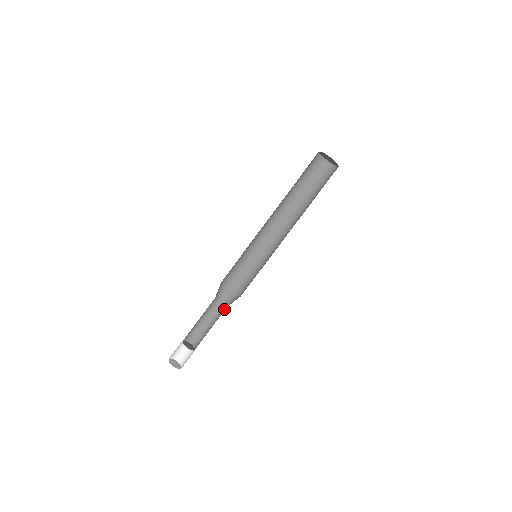
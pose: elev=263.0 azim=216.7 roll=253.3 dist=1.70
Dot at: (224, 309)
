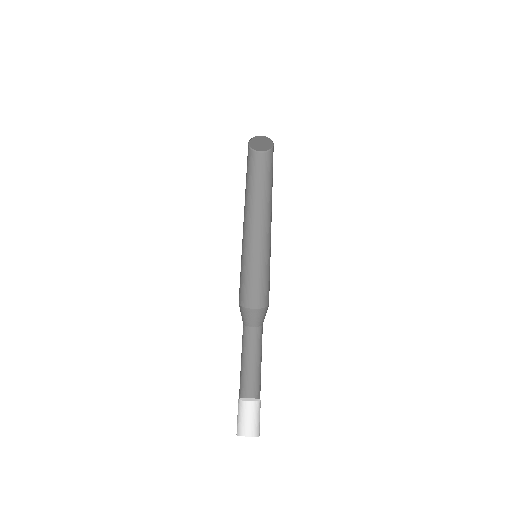
Dot at: (256, 332)
